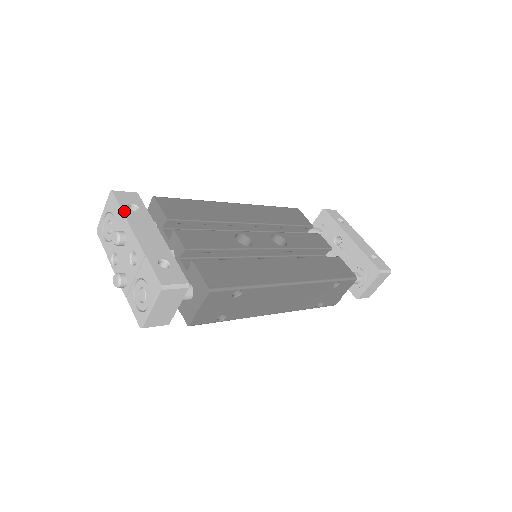
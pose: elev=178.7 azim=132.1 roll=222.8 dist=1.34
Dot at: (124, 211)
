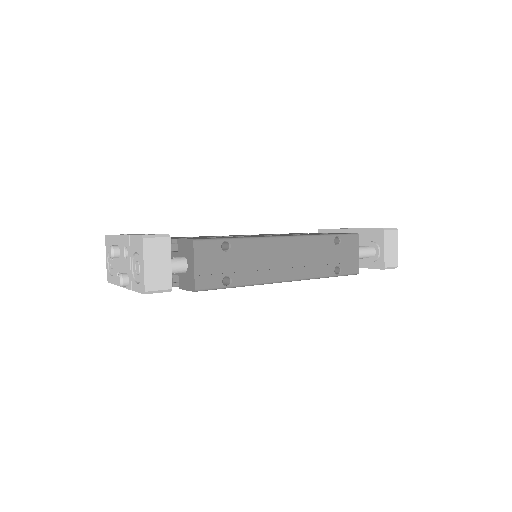
Dot at: (114, 235)
